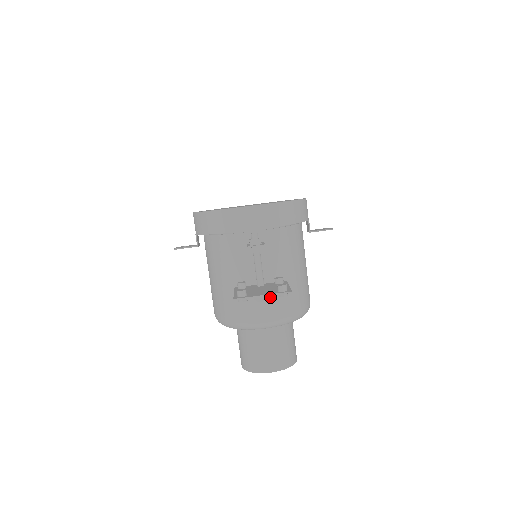
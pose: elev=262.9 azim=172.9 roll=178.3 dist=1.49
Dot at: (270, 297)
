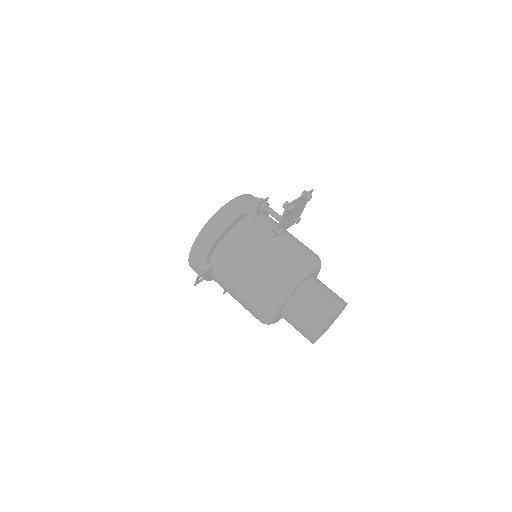
Dot at: (295, 246)
